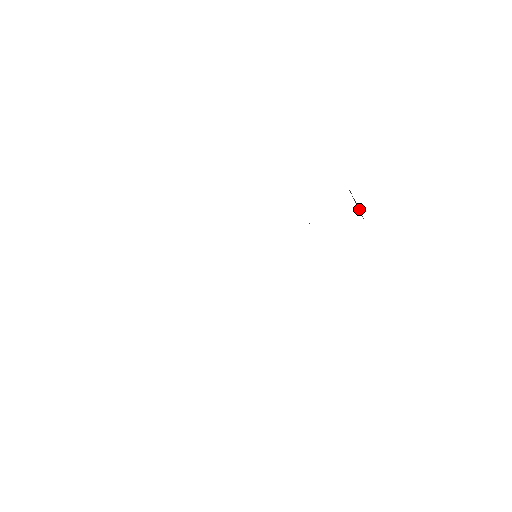
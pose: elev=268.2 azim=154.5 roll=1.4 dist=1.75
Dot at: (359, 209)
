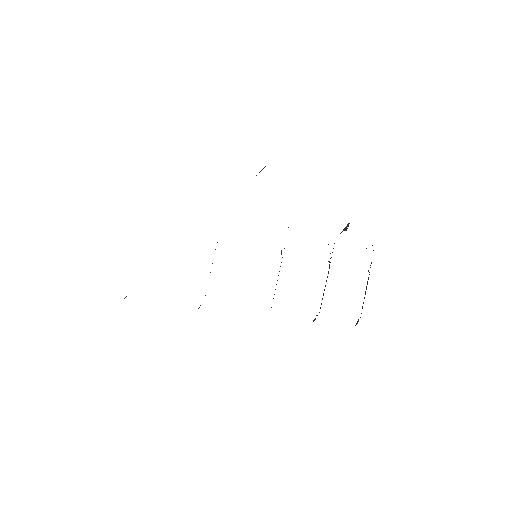
Dot at: occluded
